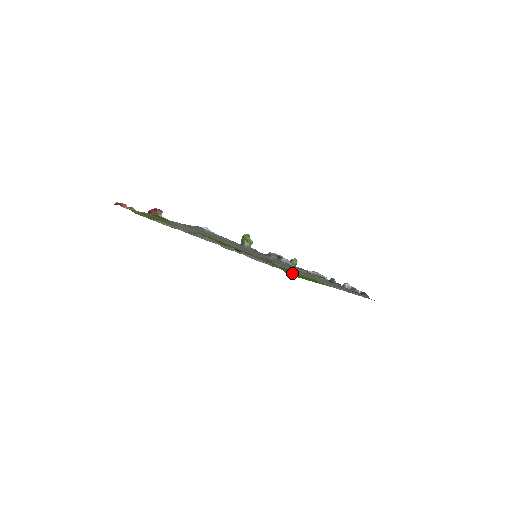
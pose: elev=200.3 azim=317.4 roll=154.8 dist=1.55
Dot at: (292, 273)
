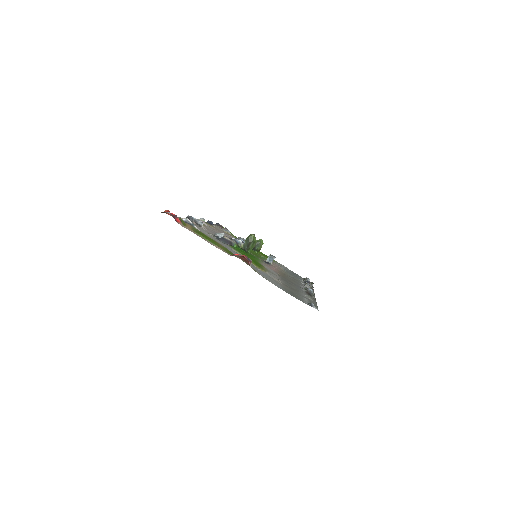
Dot at: occluded
